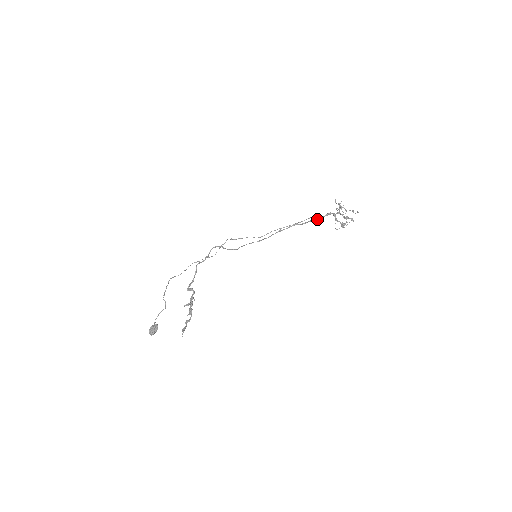
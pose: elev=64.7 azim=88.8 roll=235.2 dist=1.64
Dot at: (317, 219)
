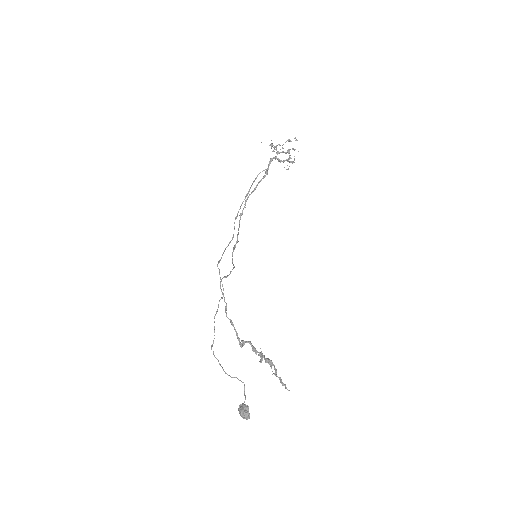
Dot at: (265, 175)
